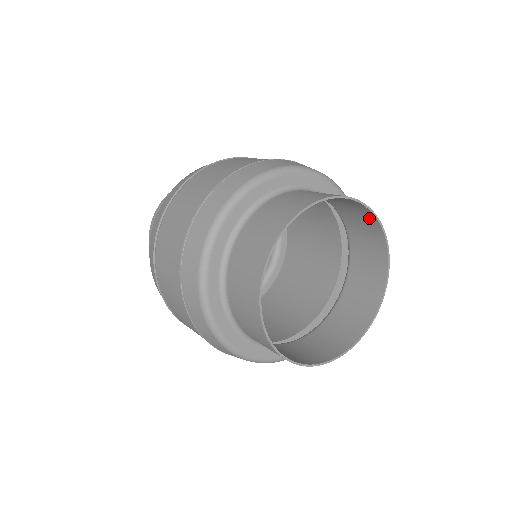
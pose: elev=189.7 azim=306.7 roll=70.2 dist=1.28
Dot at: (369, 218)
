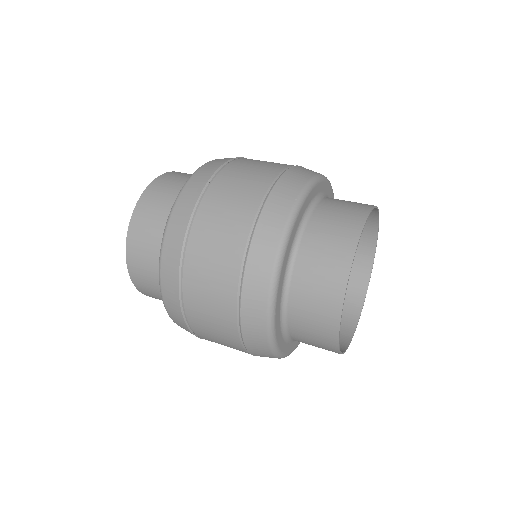
Dot at: (365, 261)
